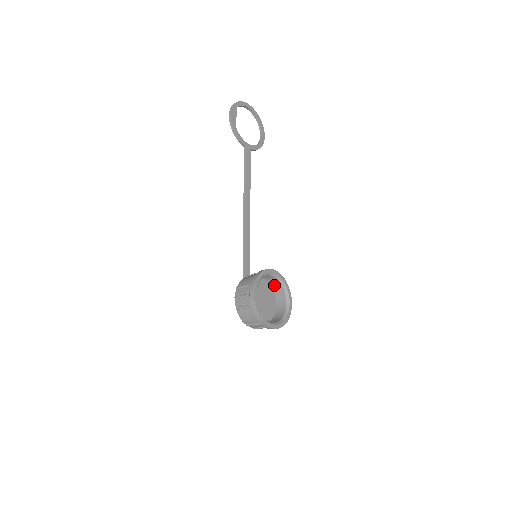
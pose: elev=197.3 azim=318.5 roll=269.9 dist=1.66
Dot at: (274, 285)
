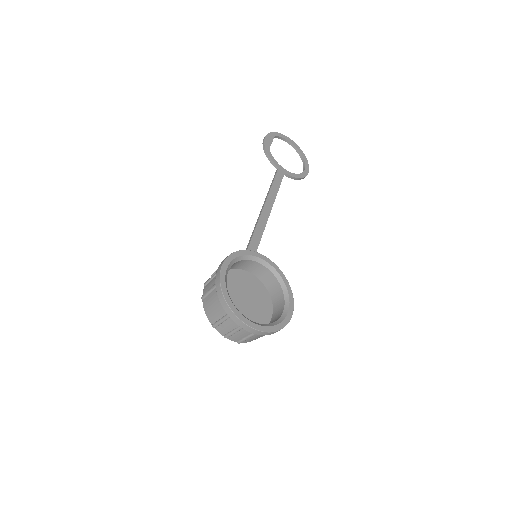
Dot at: (272, 289)
